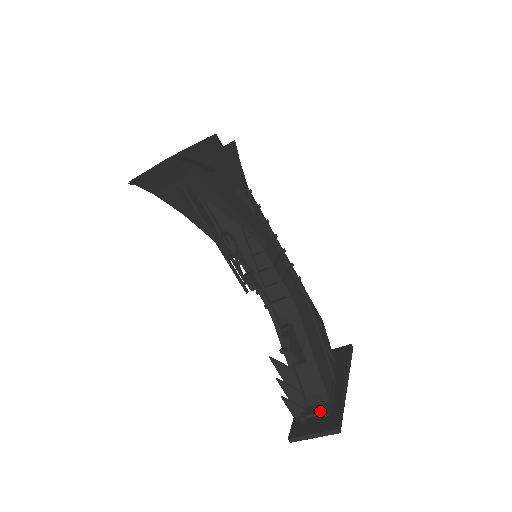
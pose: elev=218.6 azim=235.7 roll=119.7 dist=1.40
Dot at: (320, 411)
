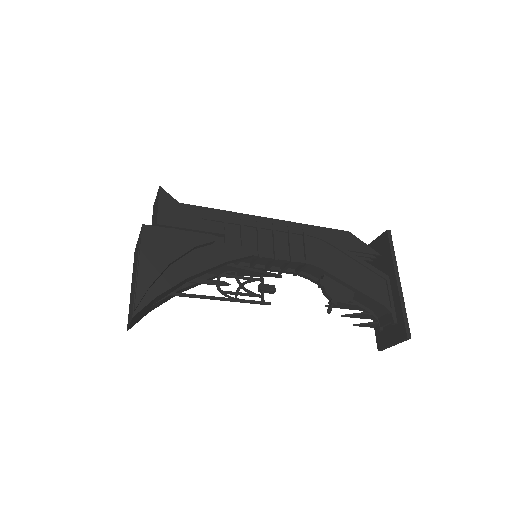
Dot at: (389, 322)
